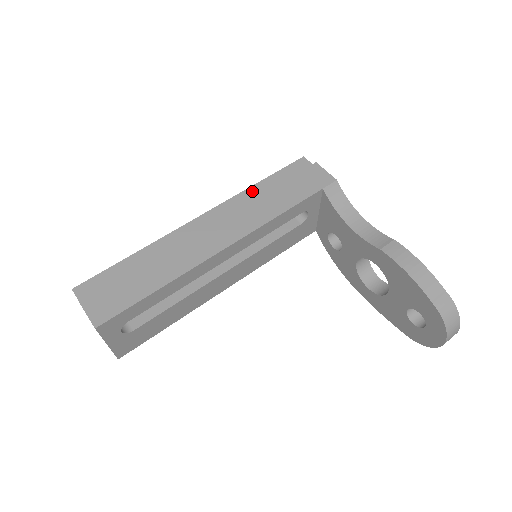
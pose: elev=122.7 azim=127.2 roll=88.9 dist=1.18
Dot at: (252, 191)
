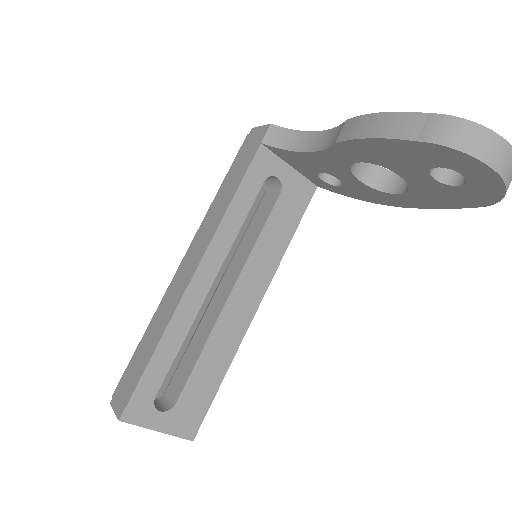
Dot at: occluded
